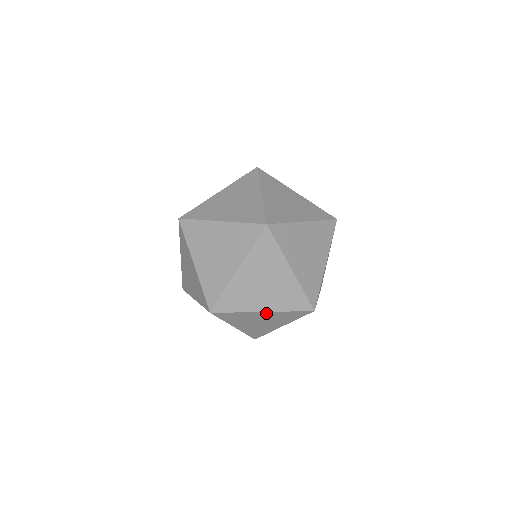
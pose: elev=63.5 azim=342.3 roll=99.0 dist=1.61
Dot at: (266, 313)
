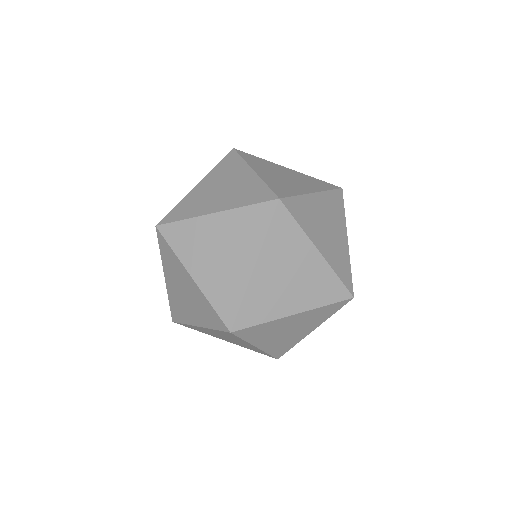
Dot at: occluded
